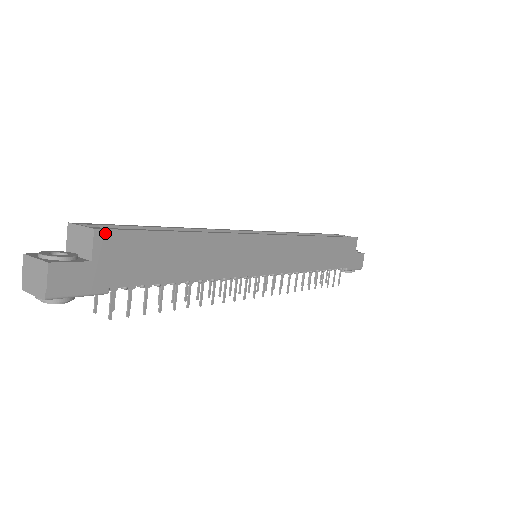
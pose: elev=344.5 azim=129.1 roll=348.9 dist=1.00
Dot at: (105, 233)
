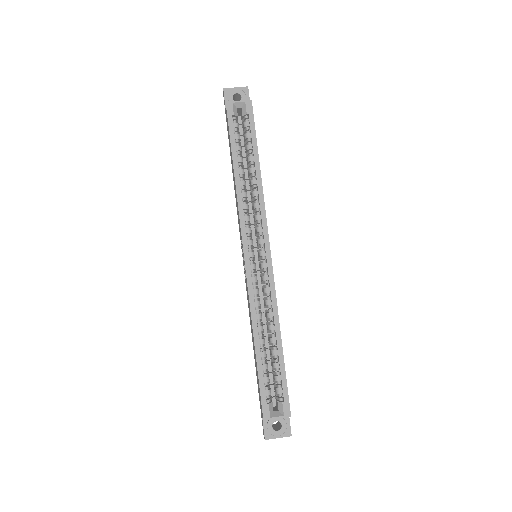
Dot at: occluded
